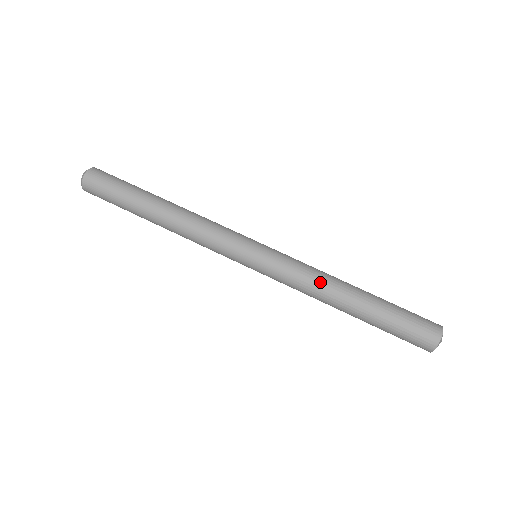
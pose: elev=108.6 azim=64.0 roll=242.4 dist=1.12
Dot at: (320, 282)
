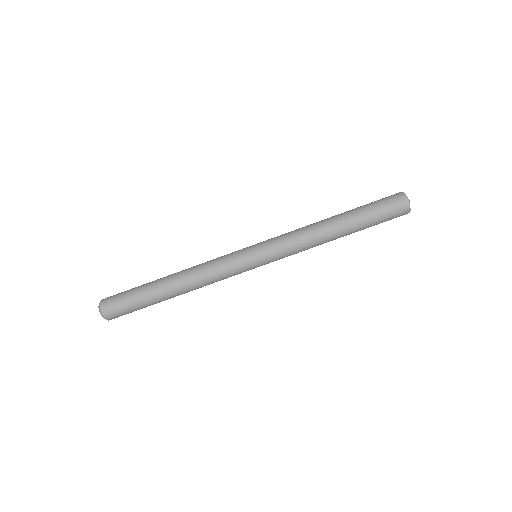
Dot at: (313, 246)
